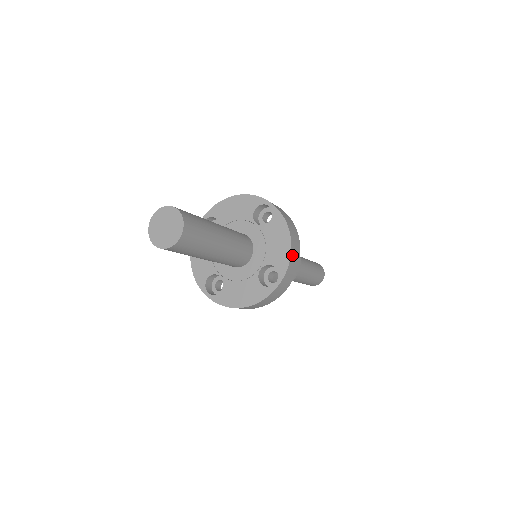
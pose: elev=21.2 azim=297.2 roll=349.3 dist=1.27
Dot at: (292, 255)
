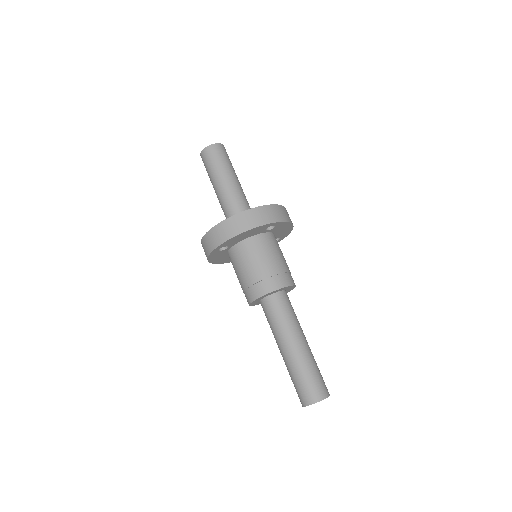
Dot at: (285, 209)
